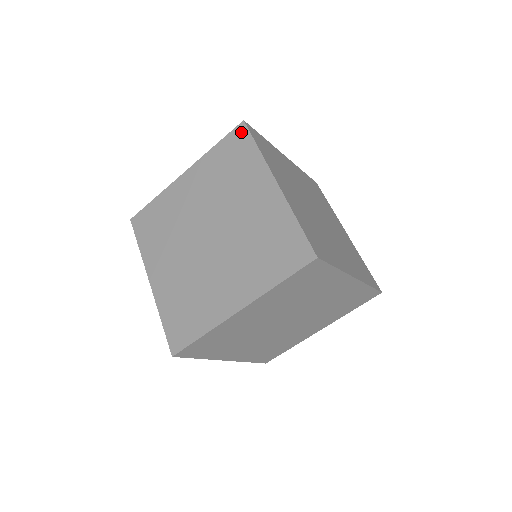
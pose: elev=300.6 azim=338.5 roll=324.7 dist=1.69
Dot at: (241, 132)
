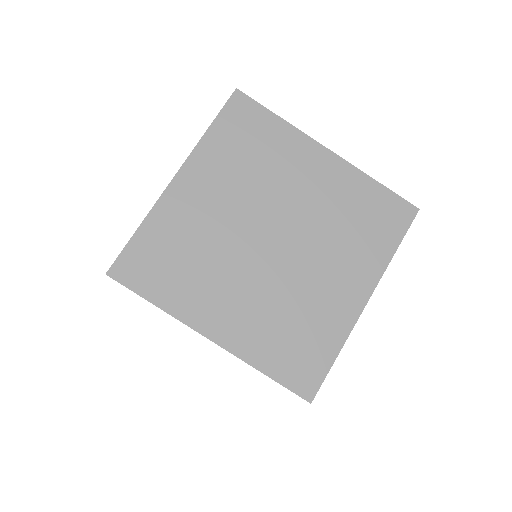
Dot at: (242, 103)
